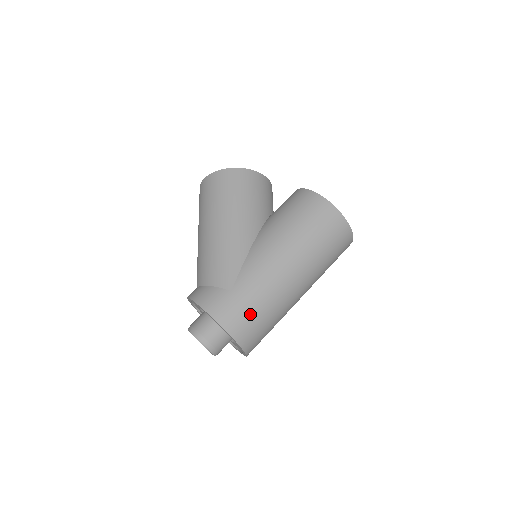
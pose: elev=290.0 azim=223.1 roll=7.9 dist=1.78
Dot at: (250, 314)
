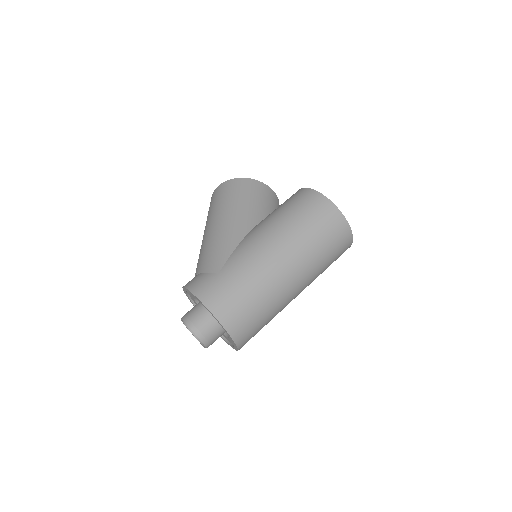
Dot at: (235, 295)
